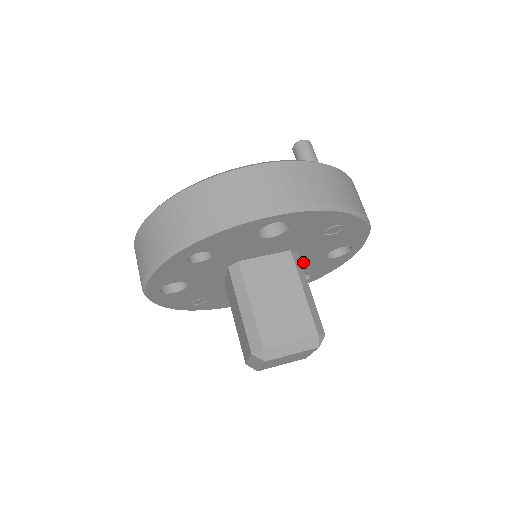
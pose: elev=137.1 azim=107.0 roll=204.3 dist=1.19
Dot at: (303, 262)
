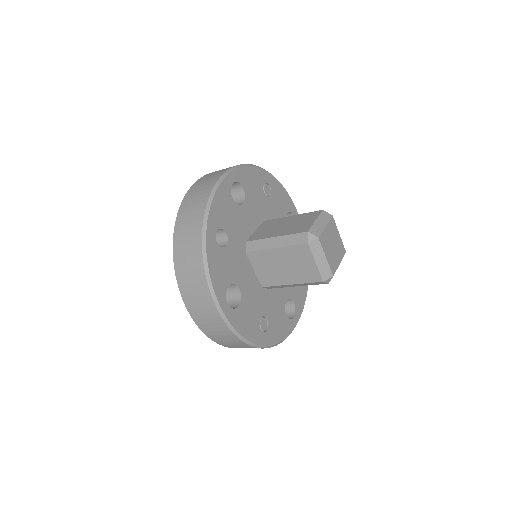
Dot at: occluded
